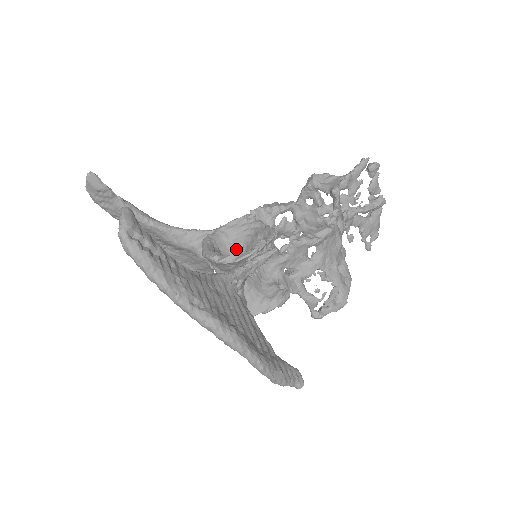
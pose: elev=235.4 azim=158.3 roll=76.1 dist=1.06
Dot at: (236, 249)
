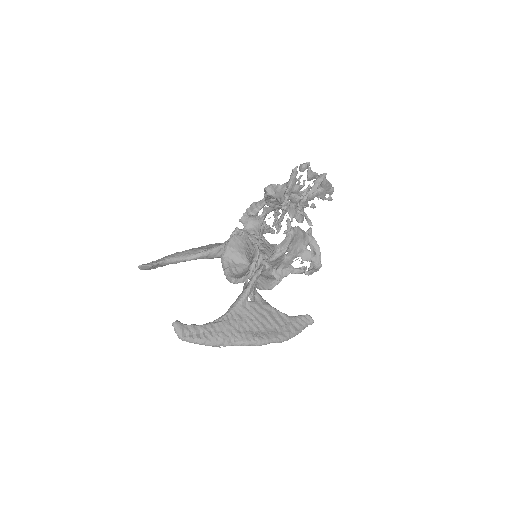
Dot at: (242, 255)
